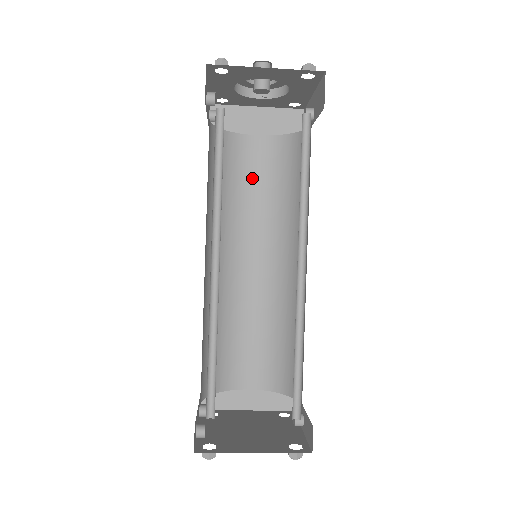
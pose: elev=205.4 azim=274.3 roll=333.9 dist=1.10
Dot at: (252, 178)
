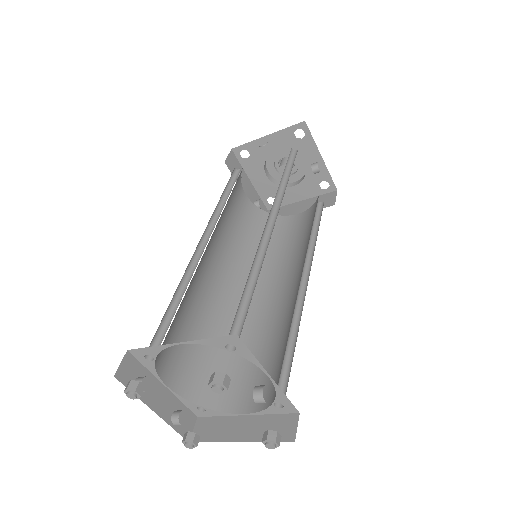
Dot at: (288, 238)
